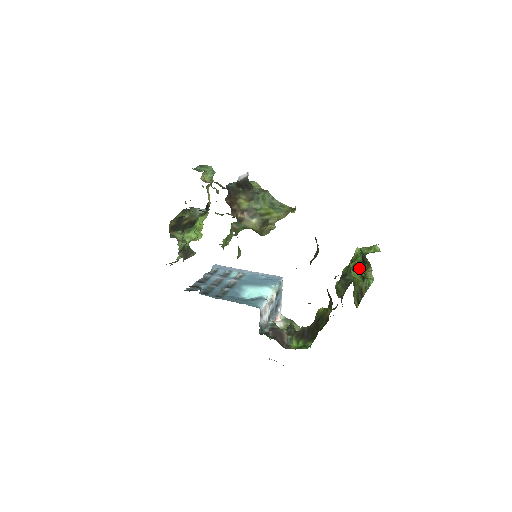
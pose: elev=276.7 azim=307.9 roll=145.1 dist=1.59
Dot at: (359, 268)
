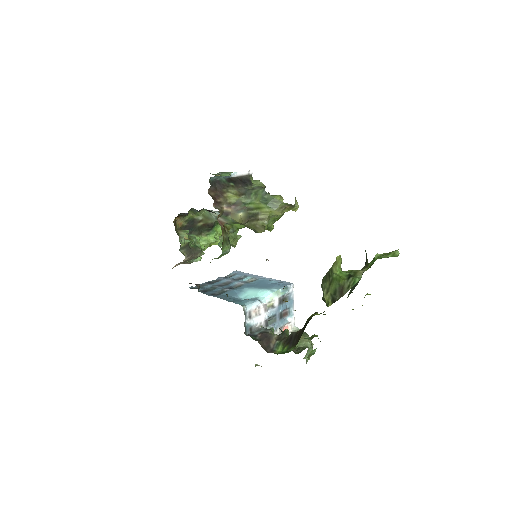
Dot at: occluded
